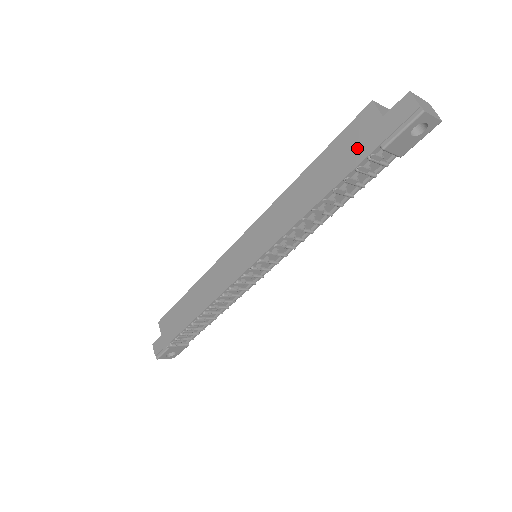
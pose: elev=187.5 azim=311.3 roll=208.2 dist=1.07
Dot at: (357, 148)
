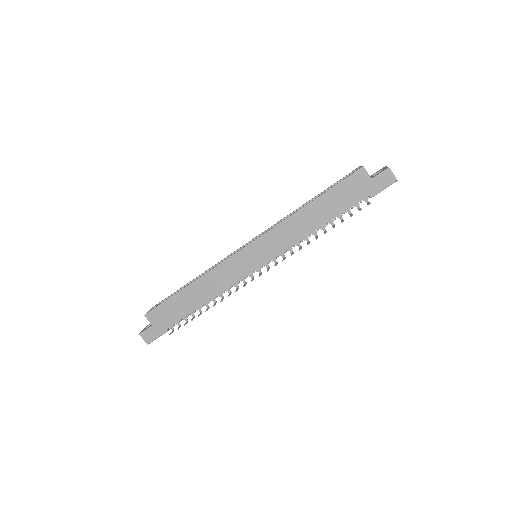
Dot at: (353, 195)
